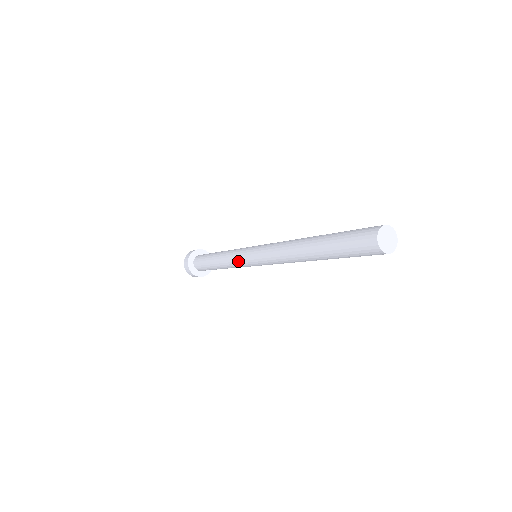
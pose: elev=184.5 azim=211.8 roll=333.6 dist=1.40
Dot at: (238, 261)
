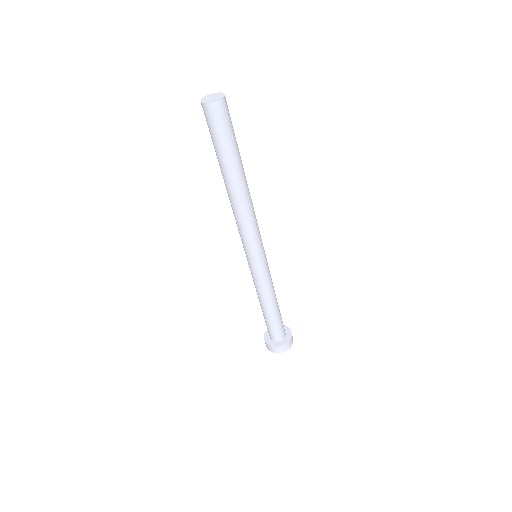
Dot at: (255, 276)
